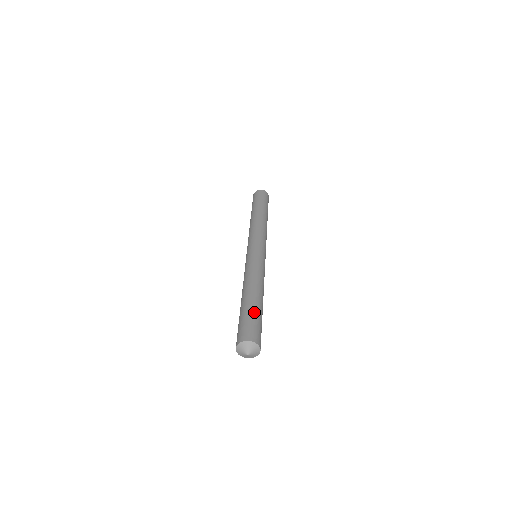
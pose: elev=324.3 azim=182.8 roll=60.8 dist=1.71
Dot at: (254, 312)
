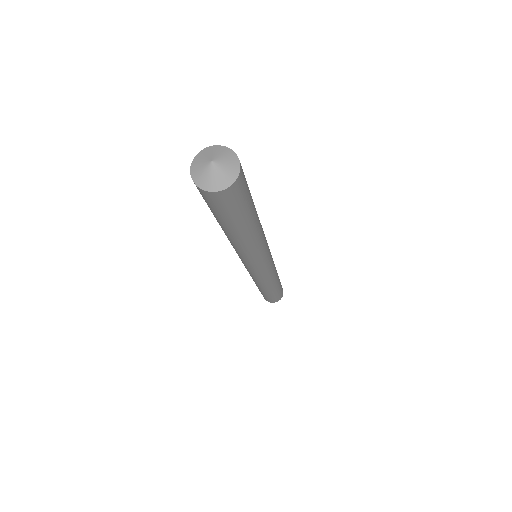
Dot at: occluded
